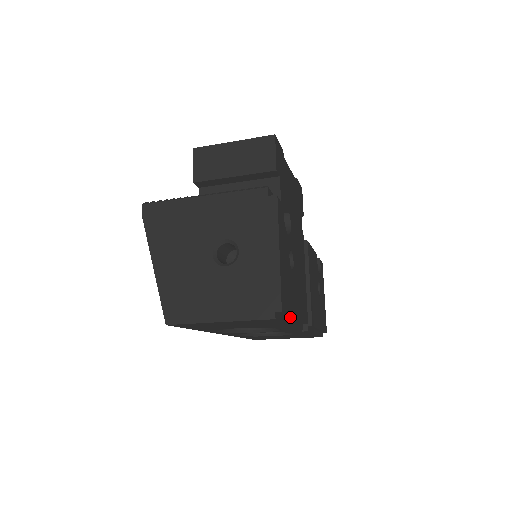
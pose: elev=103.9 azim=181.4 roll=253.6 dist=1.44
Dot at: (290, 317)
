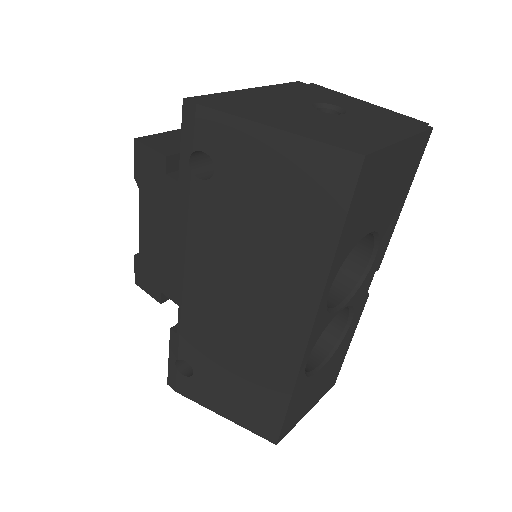
Dot at: occluded
